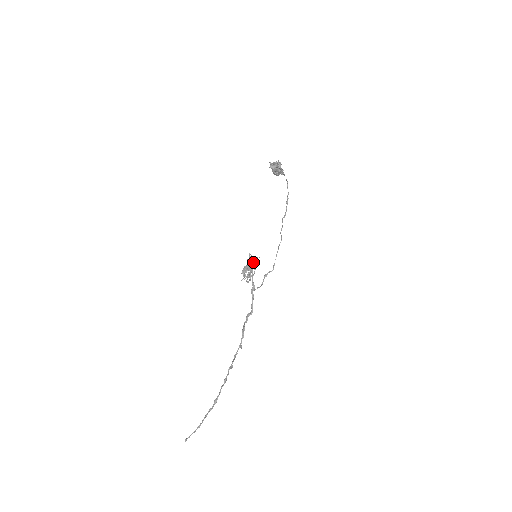
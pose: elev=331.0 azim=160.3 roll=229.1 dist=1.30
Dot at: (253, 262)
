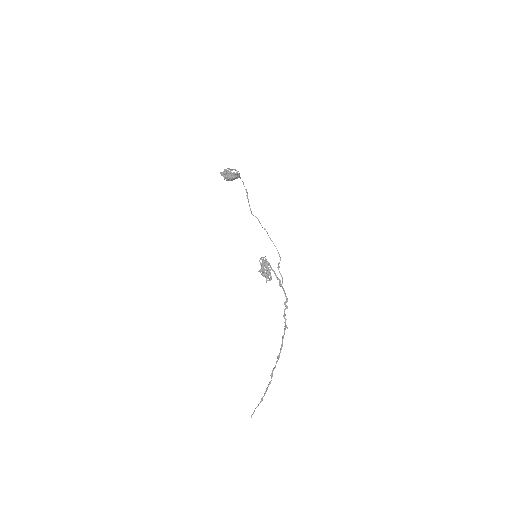
Dot at: (266, 263)
